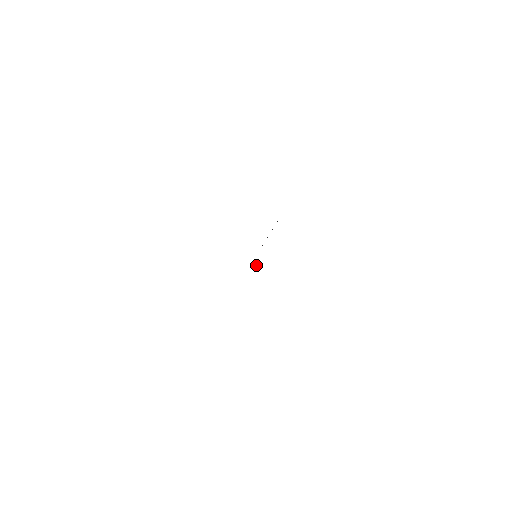
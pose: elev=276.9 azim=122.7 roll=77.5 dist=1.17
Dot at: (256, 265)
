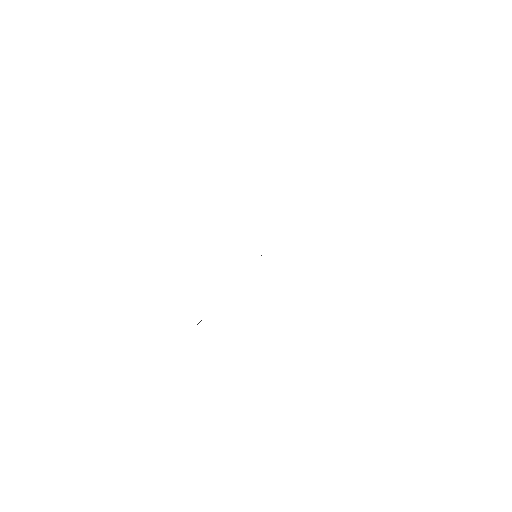
Dot at: occluded
